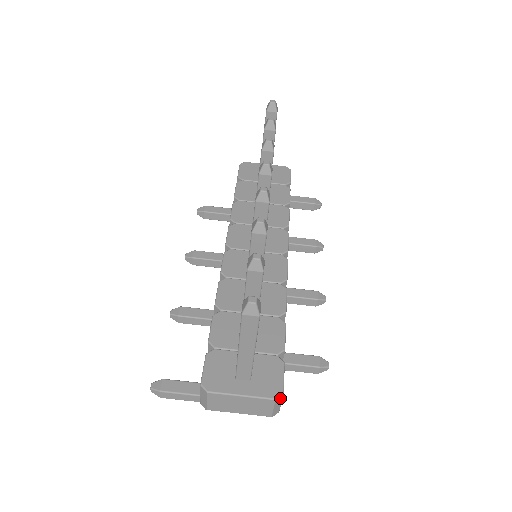
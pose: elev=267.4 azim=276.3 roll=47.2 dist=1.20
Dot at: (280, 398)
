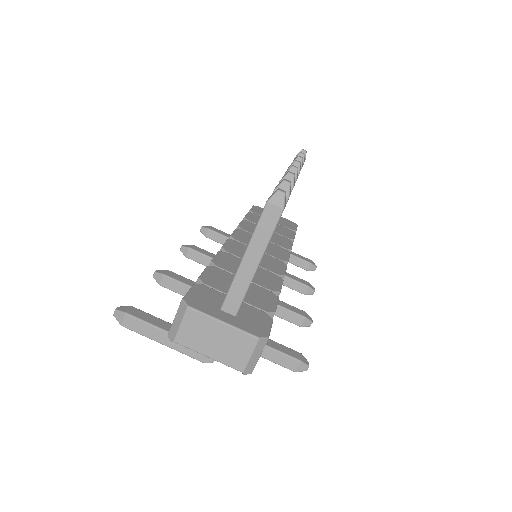
Dot at: (263, 343)
